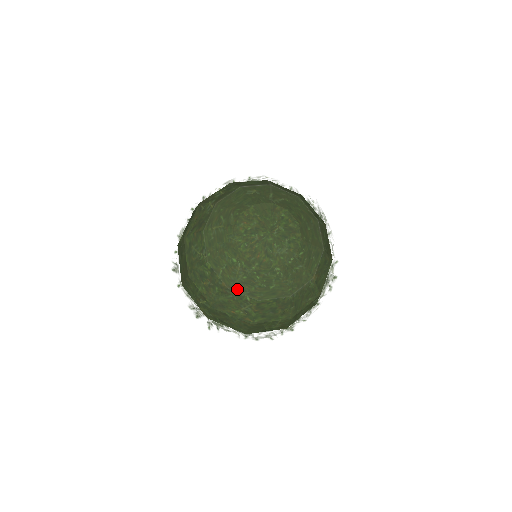
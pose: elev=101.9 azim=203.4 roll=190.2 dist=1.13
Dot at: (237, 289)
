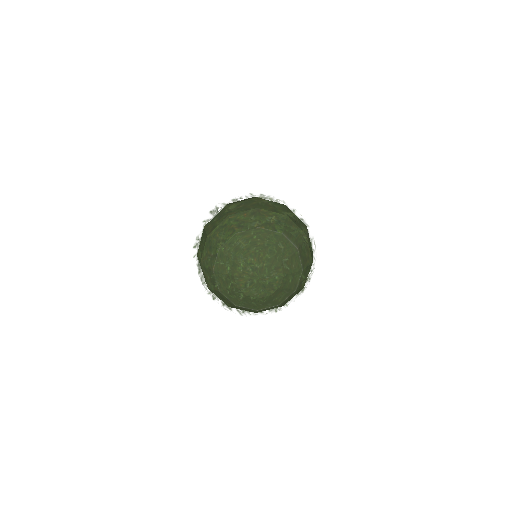
Dot at: (216, 277)
